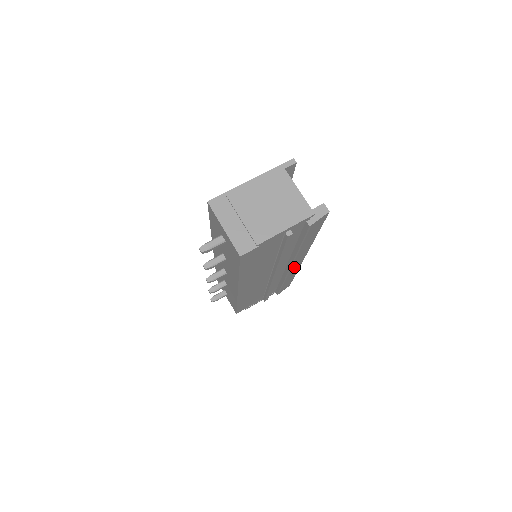
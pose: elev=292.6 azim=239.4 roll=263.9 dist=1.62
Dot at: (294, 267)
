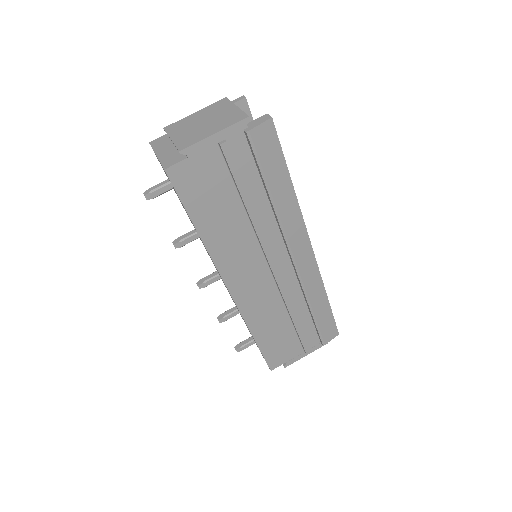
Dot at: (304, 265)
